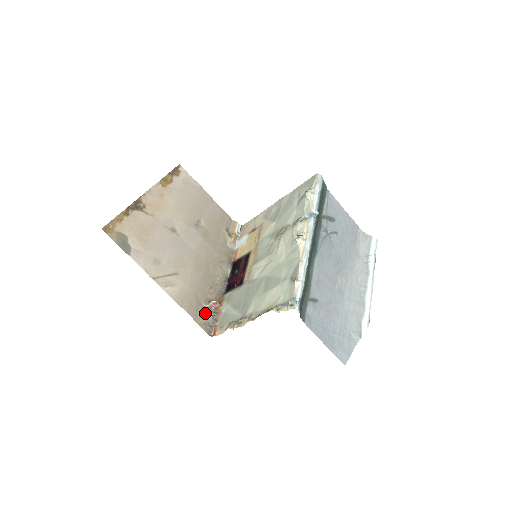
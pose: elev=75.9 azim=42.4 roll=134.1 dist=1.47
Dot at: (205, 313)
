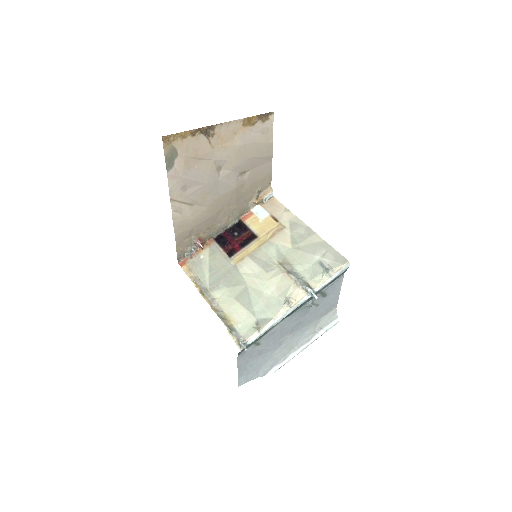
Dot at: (188, 244)
